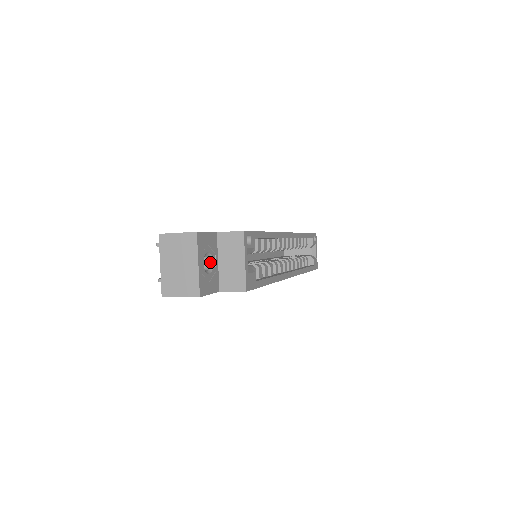
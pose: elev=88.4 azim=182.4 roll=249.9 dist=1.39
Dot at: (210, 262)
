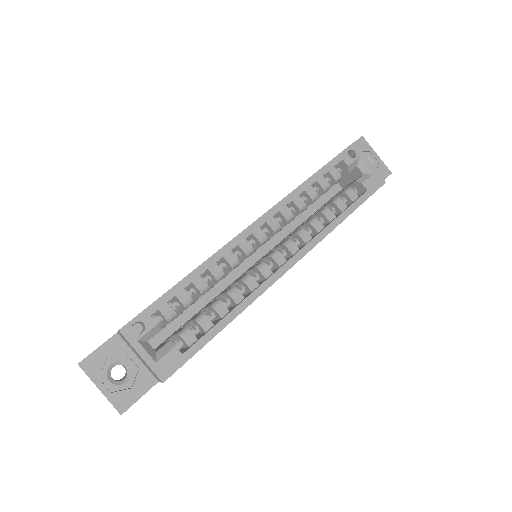
Dot at: (125, 366)
